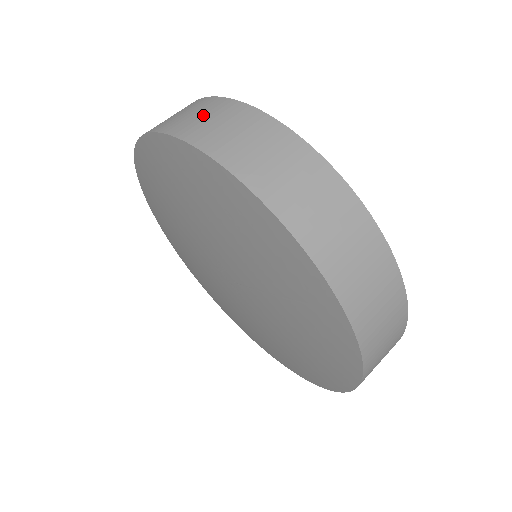
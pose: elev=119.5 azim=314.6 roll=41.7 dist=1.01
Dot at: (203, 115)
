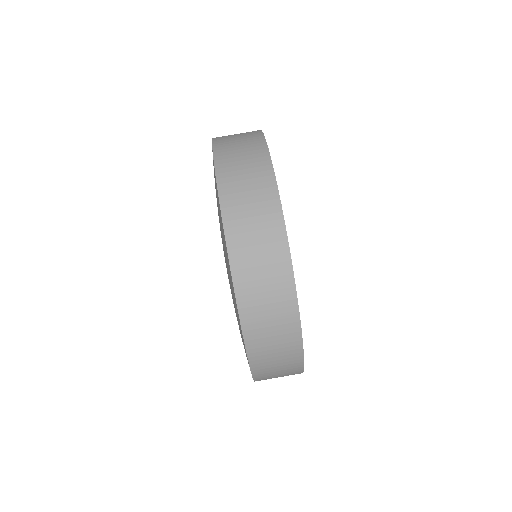
Dot at: (268, 298)
